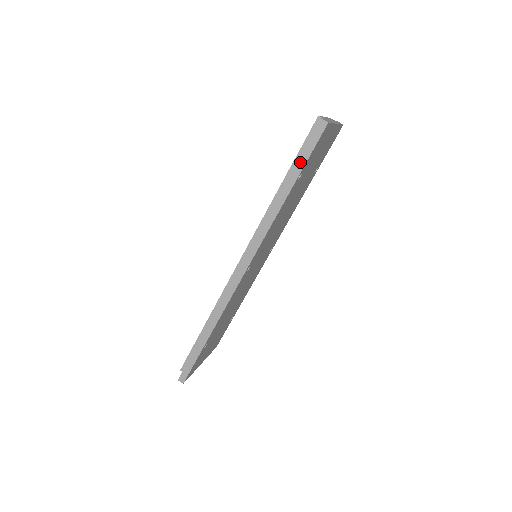
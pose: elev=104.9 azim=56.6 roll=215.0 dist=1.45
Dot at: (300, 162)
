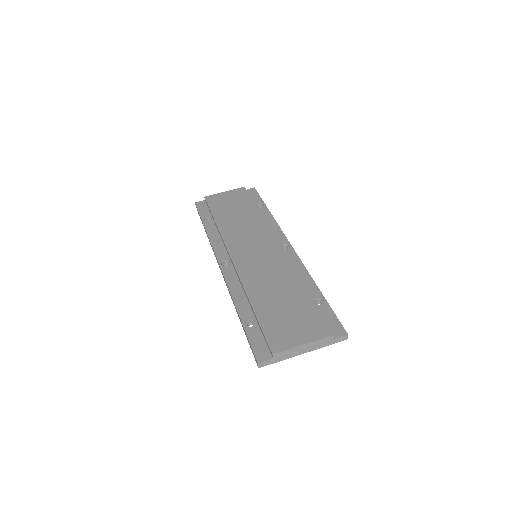
Dot at: (246, 335)
